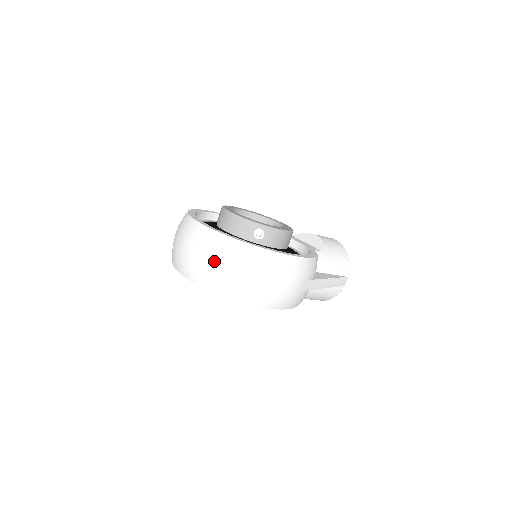
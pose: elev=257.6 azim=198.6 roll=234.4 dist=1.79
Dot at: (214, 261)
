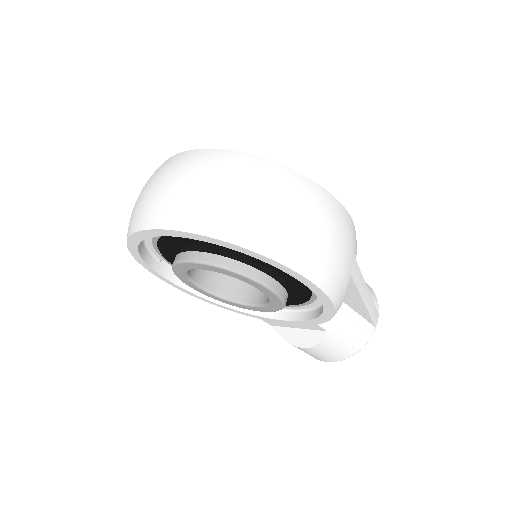
Dot at: (218, 183)
